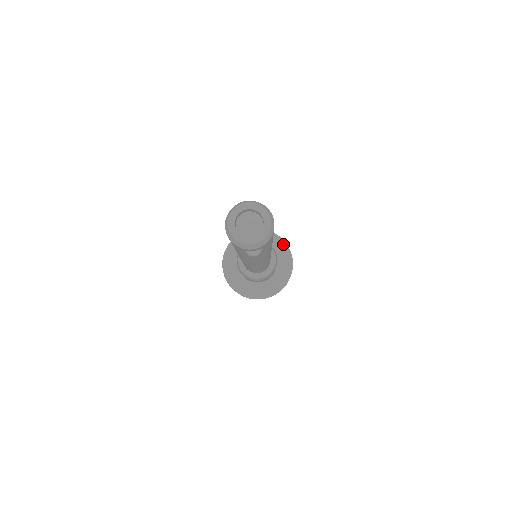
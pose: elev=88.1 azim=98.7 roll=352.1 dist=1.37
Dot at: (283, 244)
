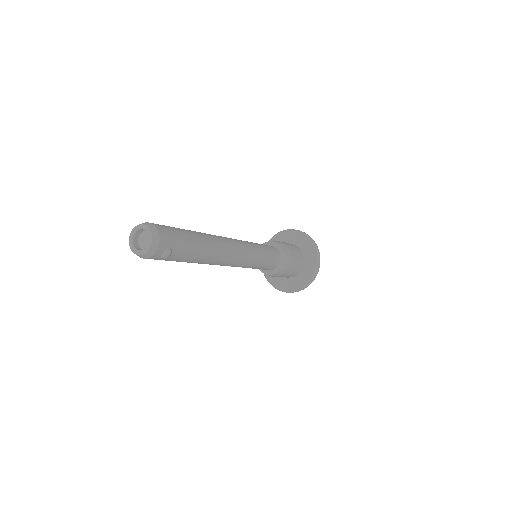
Dot at: (295, 232)
